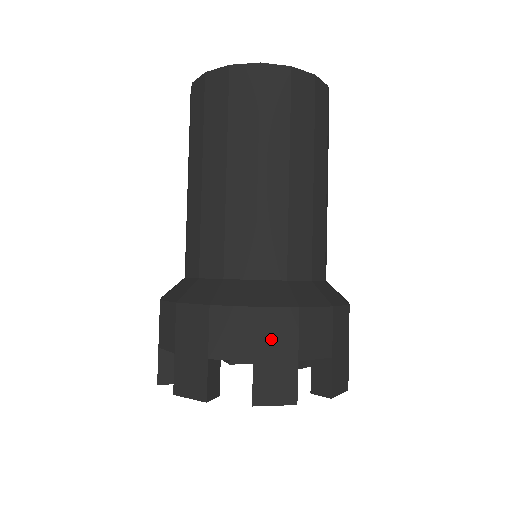
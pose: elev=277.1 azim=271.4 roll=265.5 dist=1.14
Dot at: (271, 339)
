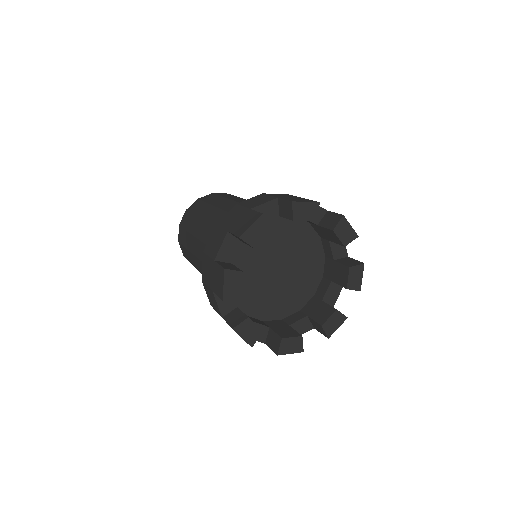
Dot at: (282, 196)
